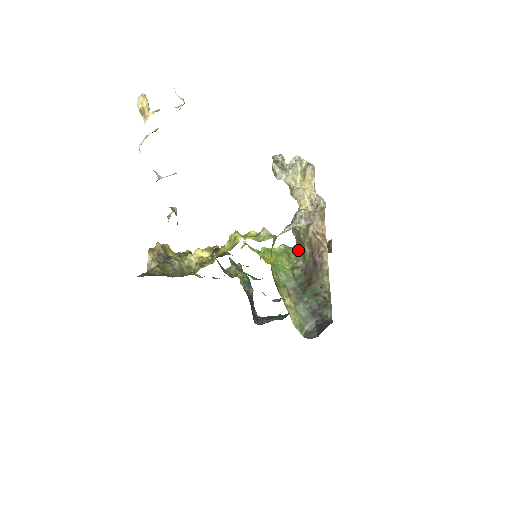
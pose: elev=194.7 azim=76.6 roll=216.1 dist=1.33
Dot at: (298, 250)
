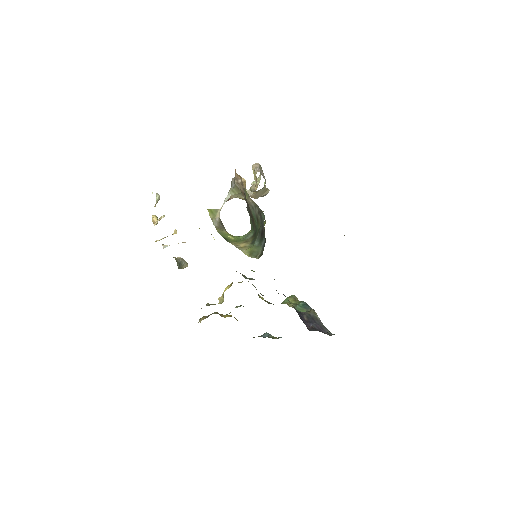
Dot at: occluded
